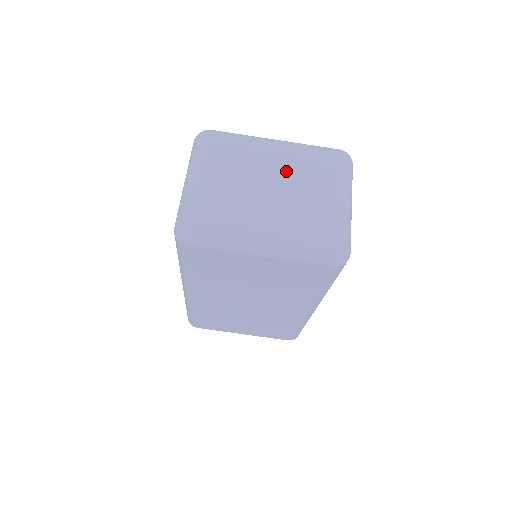
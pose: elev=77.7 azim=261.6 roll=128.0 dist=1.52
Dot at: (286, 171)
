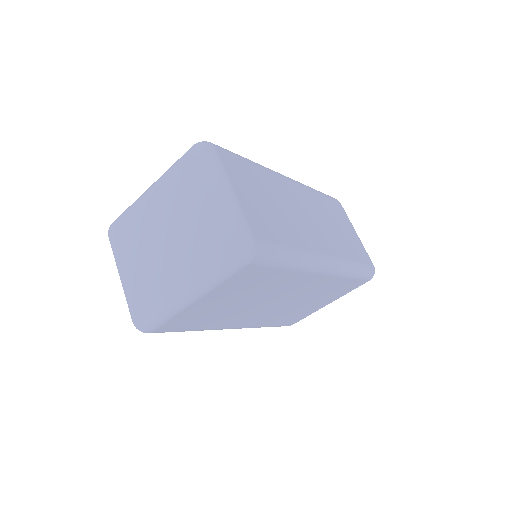
Dot at: (165, 212)
